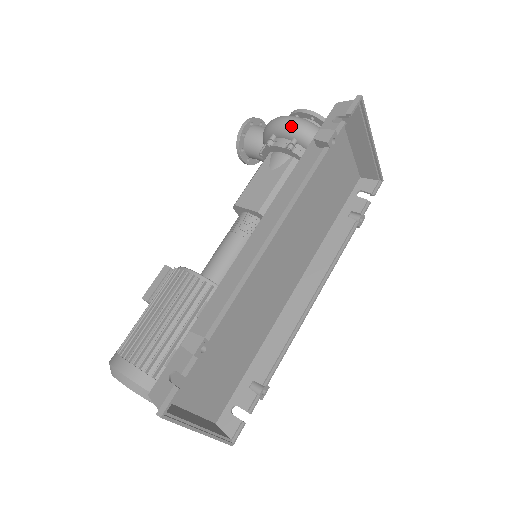
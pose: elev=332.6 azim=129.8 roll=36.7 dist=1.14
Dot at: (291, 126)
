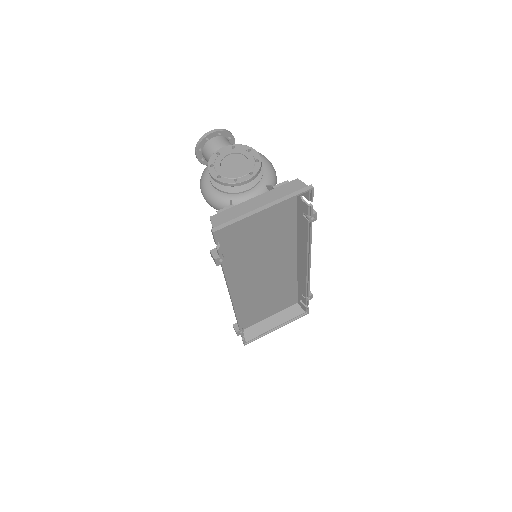
Dot at: occluded
